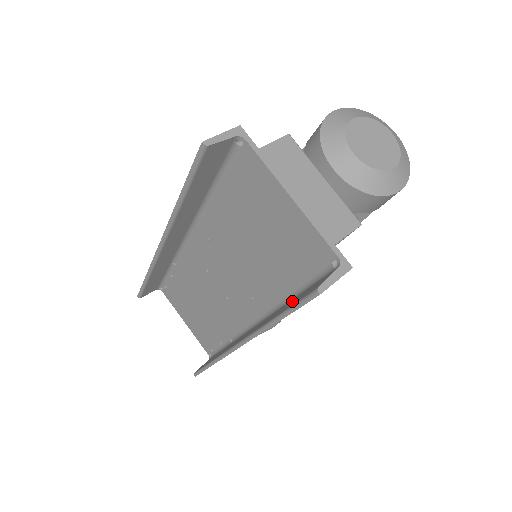
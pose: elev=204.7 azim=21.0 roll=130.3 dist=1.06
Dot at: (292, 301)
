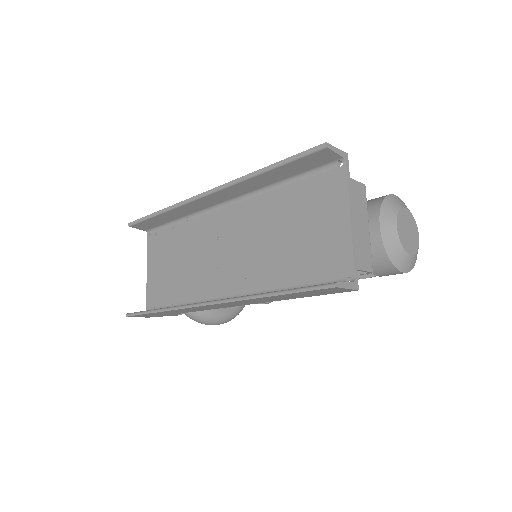
Dot at: occluded
